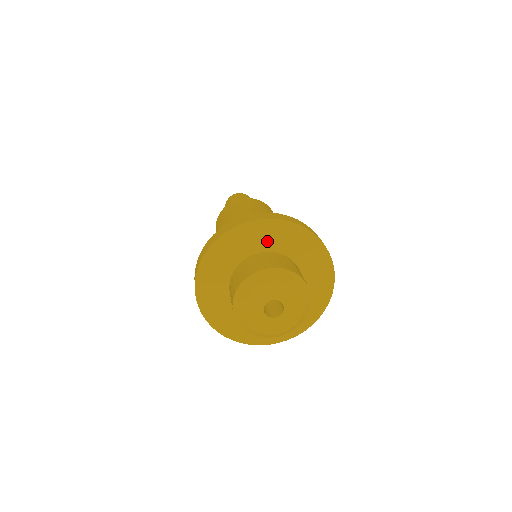
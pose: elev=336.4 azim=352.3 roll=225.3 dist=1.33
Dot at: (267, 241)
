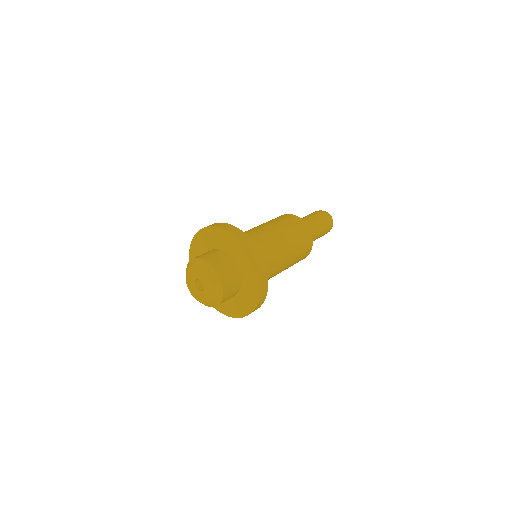
Dot at: (239, 258)
